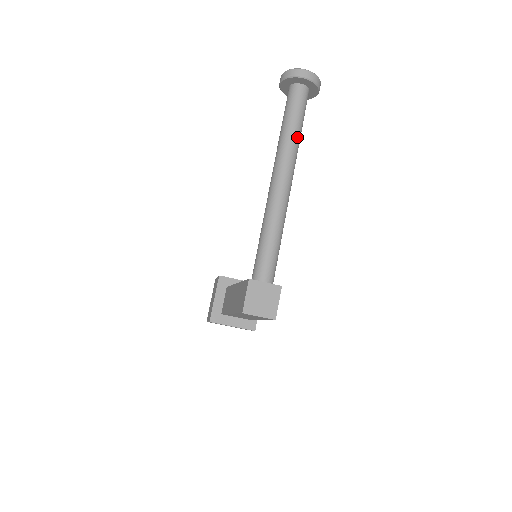
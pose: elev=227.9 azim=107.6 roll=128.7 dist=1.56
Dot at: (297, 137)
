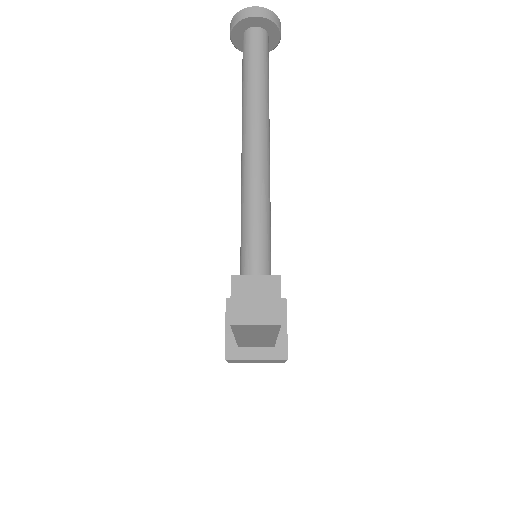
Dot at: (262, 87)
